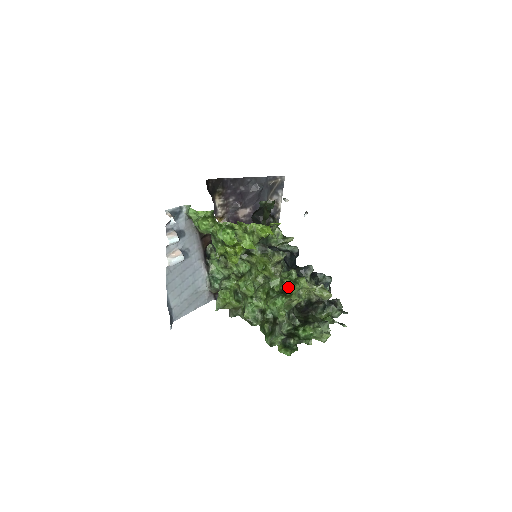
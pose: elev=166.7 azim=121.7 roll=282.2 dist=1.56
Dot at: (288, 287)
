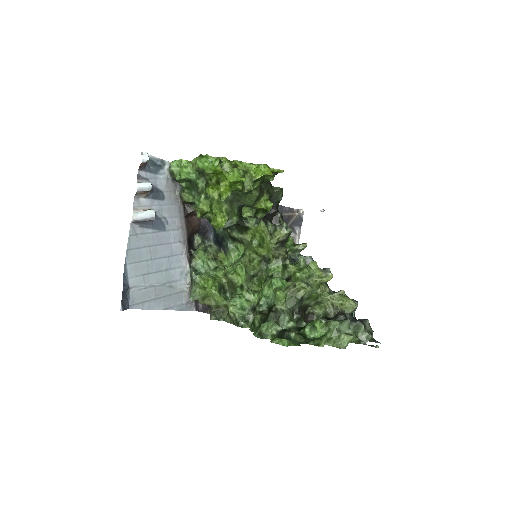
Dot at: (293, 273)
